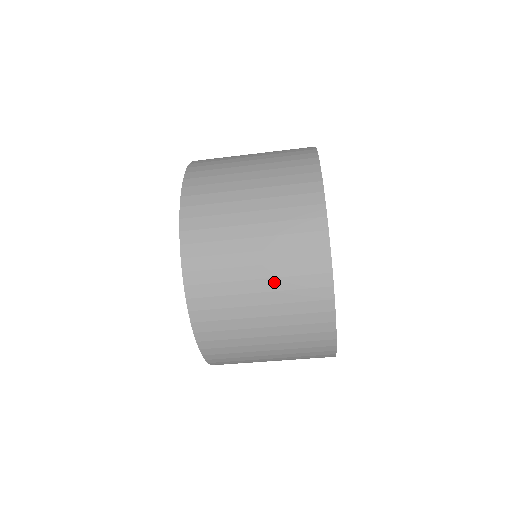
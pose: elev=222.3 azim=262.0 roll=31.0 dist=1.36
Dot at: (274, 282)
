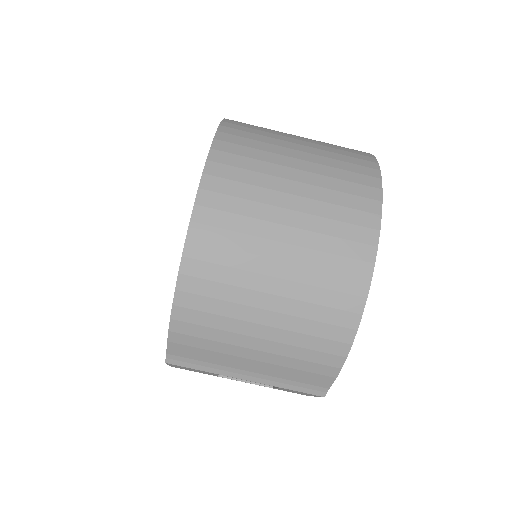
Dot at: (312, 204)
